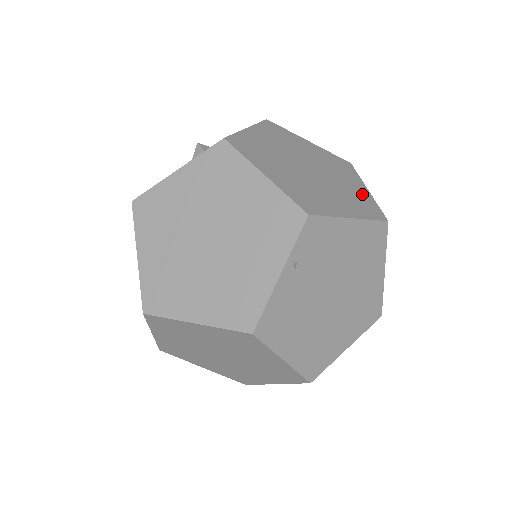
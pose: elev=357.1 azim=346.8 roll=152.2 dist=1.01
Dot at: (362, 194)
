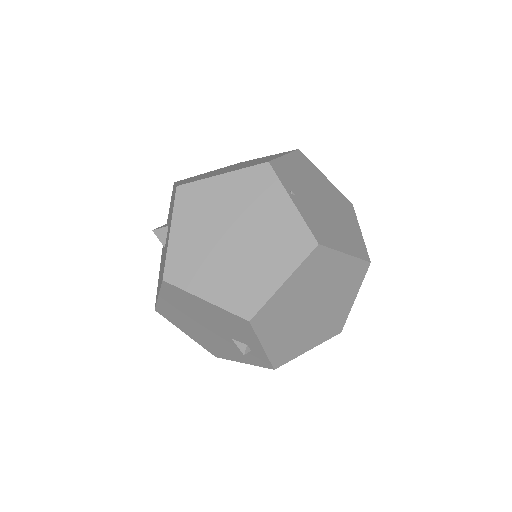
Dot at: (269, 156)
